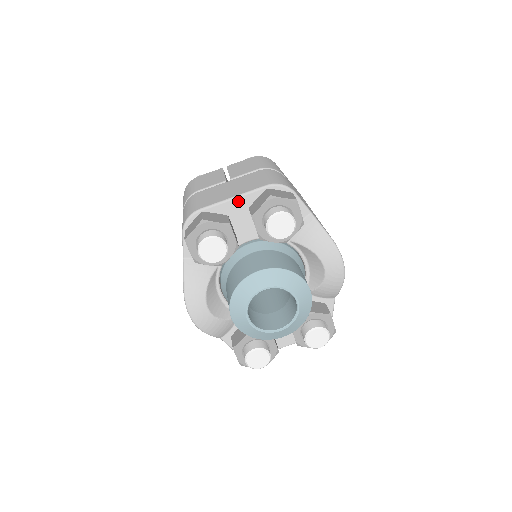
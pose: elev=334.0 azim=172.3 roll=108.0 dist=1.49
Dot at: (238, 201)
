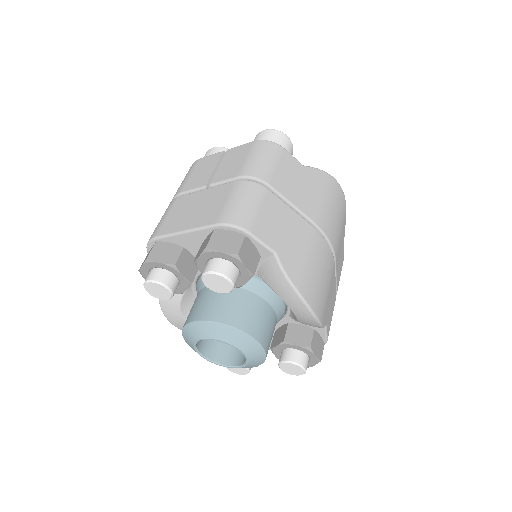
Dot at: (190, 235)
